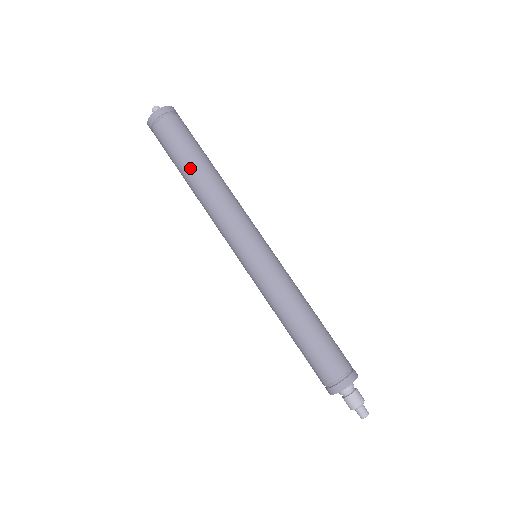
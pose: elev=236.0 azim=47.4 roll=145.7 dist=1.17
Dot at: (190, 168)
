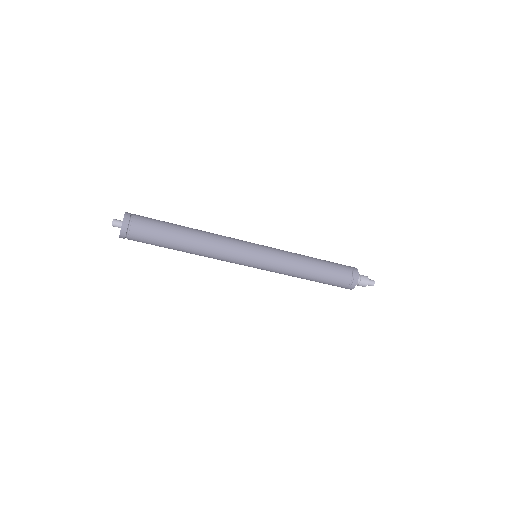
Dot at: (177, 246)
